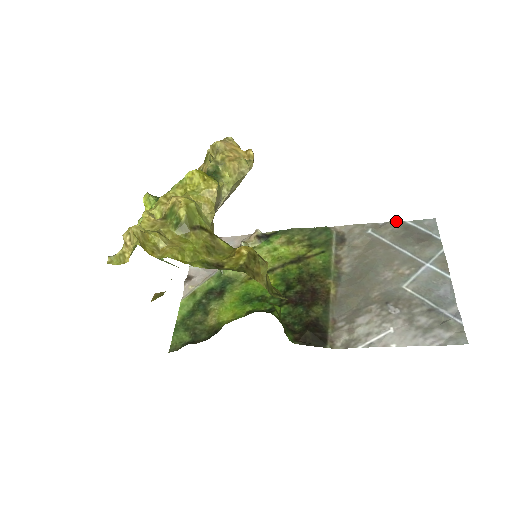
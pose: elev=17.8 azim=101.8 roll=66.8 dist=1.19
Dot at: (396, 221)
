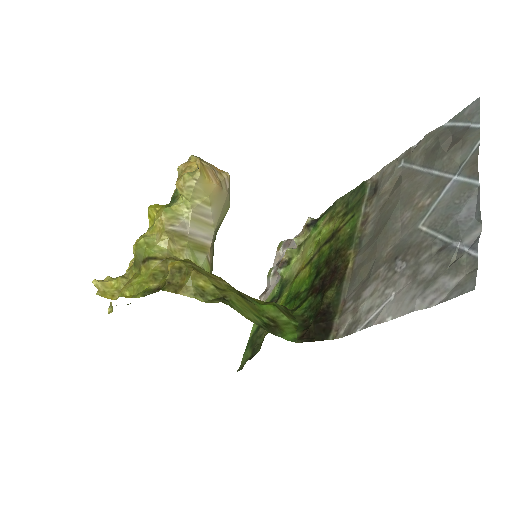
Dot at: (431, 132)
